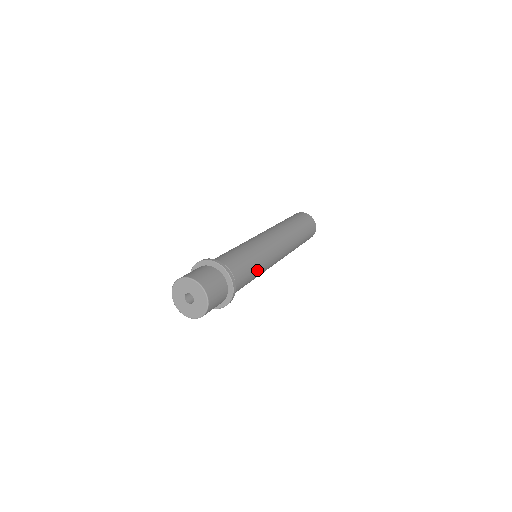
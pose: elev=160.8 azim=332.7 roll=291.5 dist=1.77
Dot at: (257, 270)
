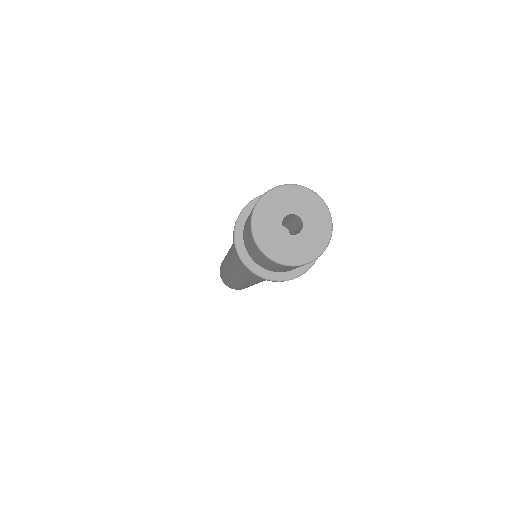
Dot at: occluded
